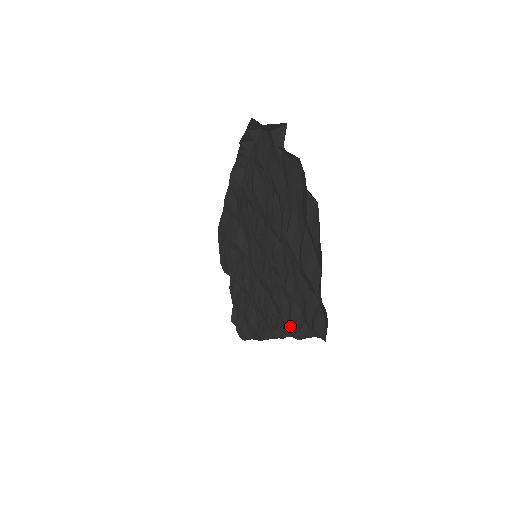
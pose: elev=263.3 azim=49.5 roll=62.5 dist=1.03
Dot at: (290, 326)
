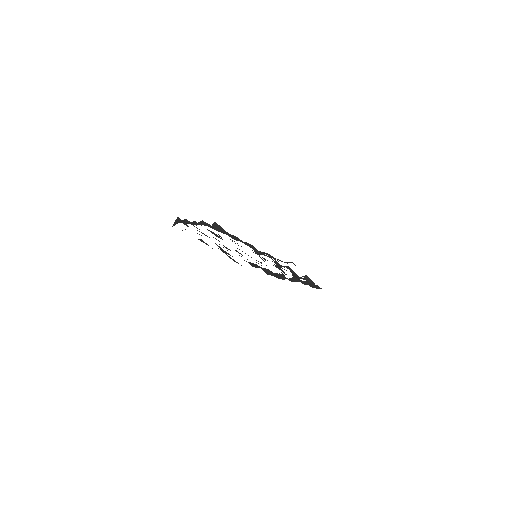
Dot at: occluded
